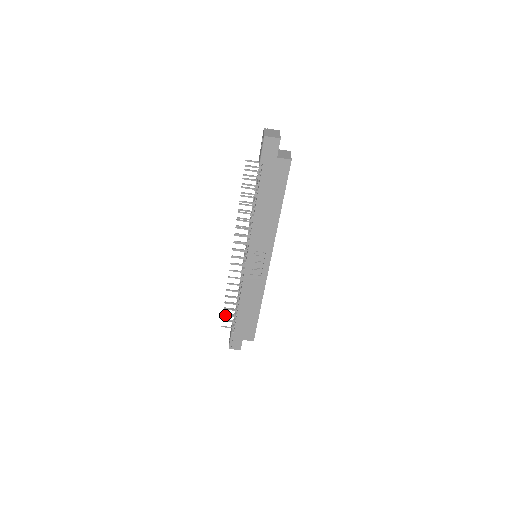
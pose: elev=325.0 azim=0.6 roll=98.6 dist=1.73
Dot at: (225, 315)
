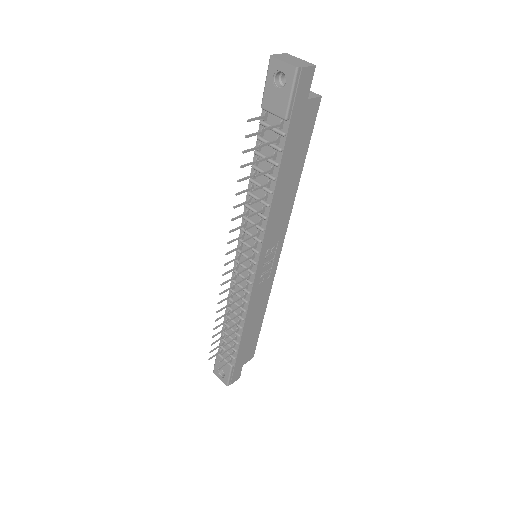
Dot at: (223, 353)
